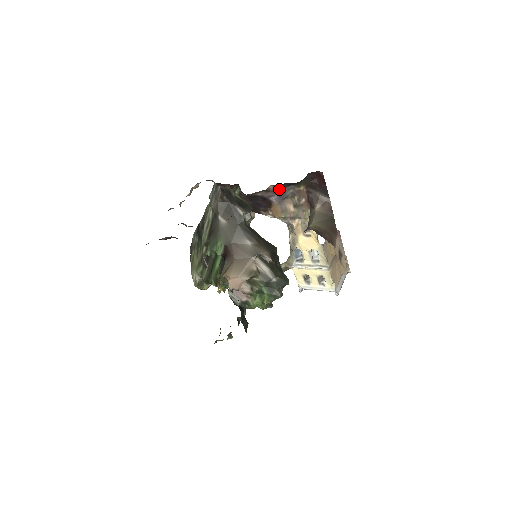
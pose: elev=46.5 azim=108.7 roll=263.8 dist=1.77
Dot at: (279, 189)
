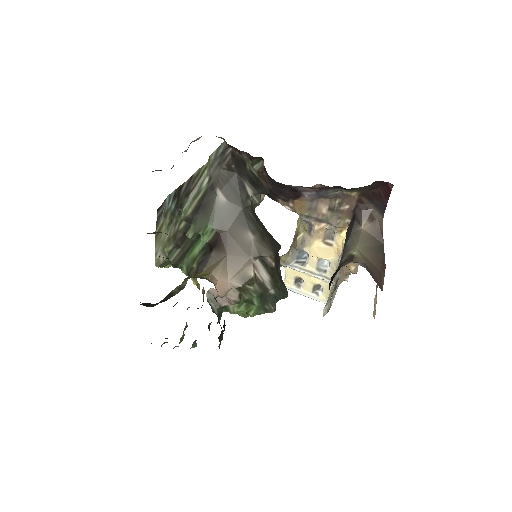
Dot at: (324, 188)
